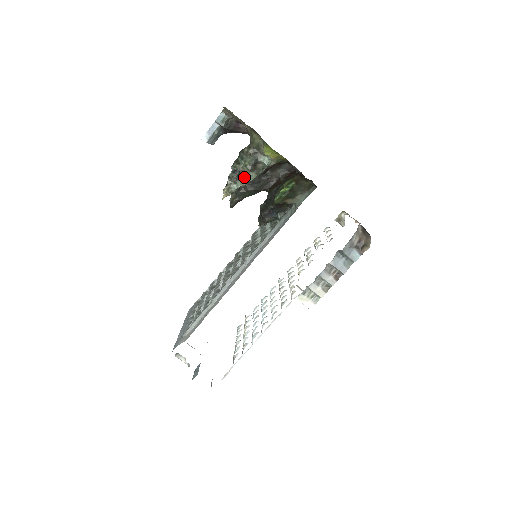
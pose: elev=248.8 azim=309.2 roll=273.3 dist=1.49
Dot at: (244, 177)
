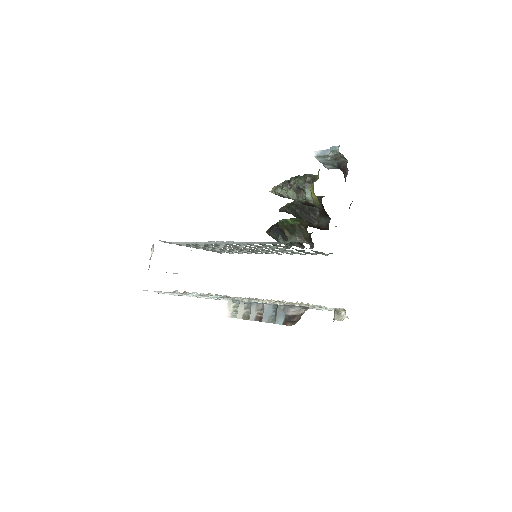
Dot at: (288, 190)
